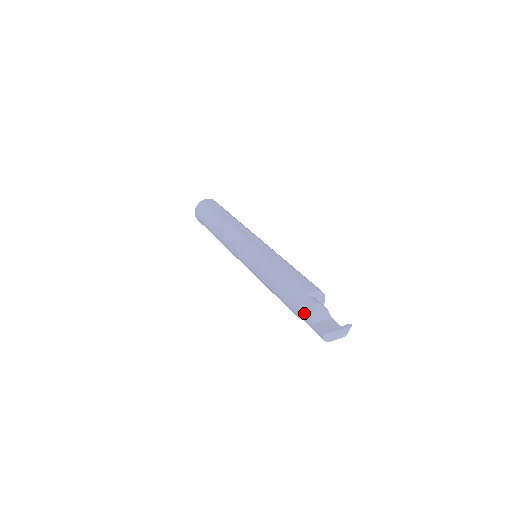
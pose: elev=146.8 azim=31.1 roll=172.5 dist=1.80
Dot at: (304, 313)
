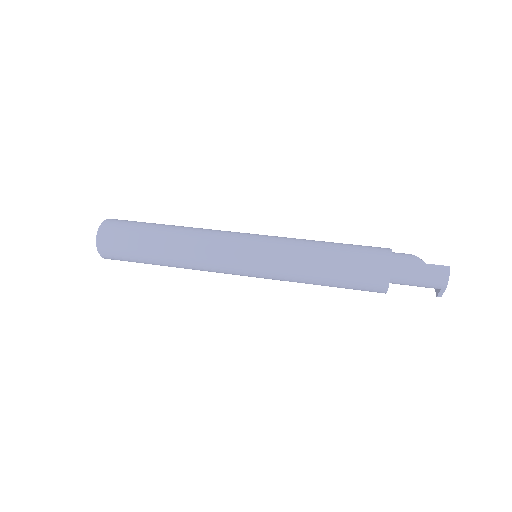
Dot at: (407, 258)
